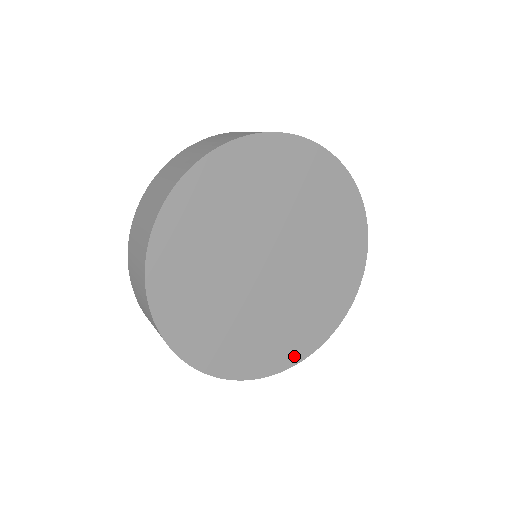
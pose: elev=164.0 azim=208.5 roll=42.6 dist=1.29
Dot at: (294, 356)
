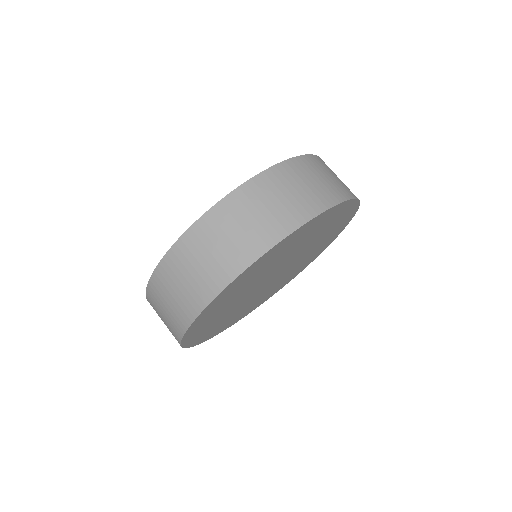
Dot at: (271, 295)
